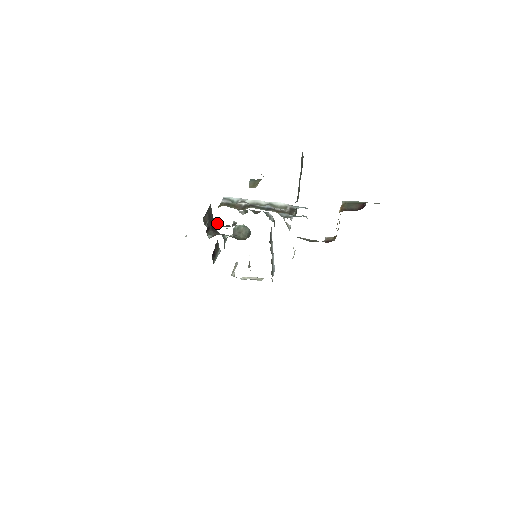
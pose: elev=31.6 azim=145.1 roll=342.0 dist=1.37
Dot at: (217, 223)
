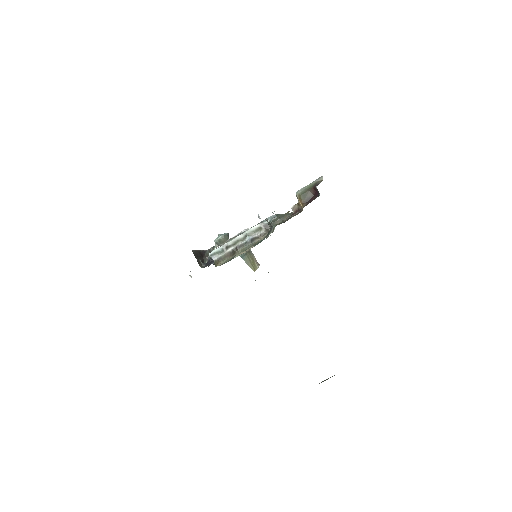
Dot at: (210, 260)
